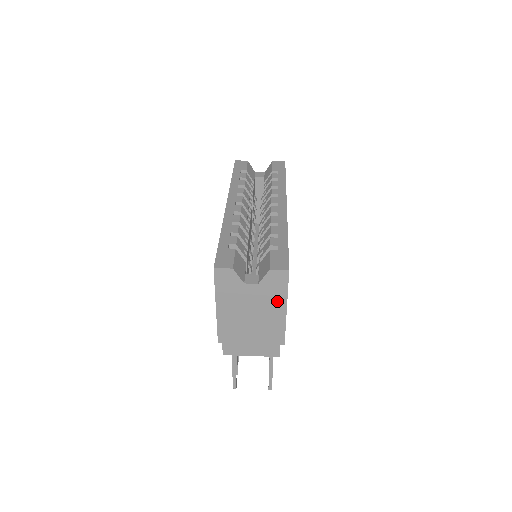
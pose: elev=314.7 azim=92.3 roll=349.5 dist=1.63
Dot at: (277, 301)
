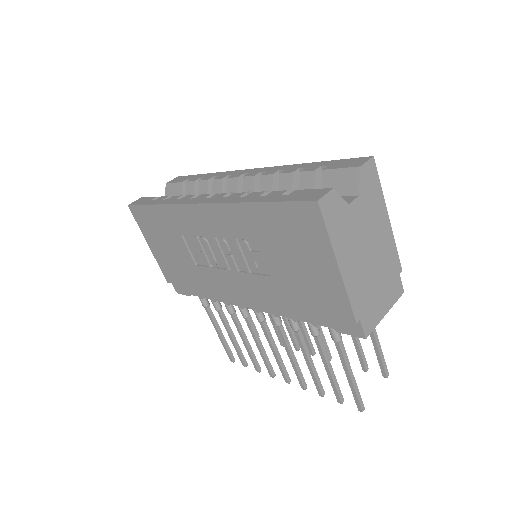
Dot at: (379, 210)
